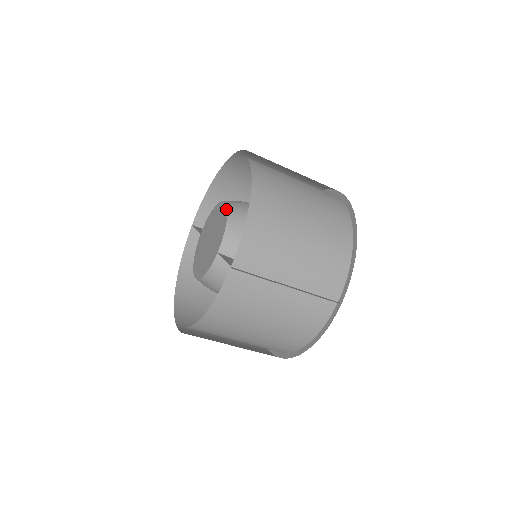
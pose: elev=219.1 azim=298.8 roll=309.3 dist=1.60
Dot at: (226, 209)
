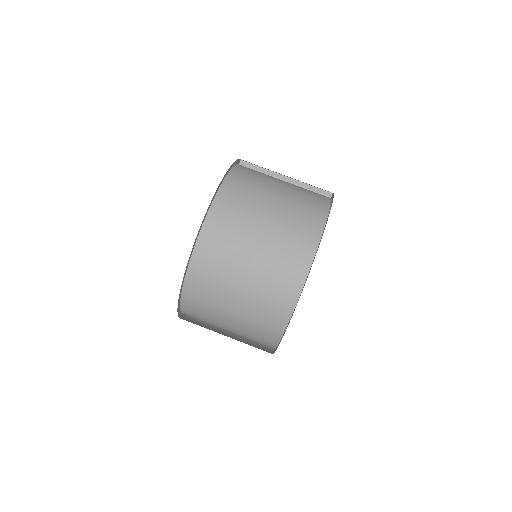
Dot at: occluded
